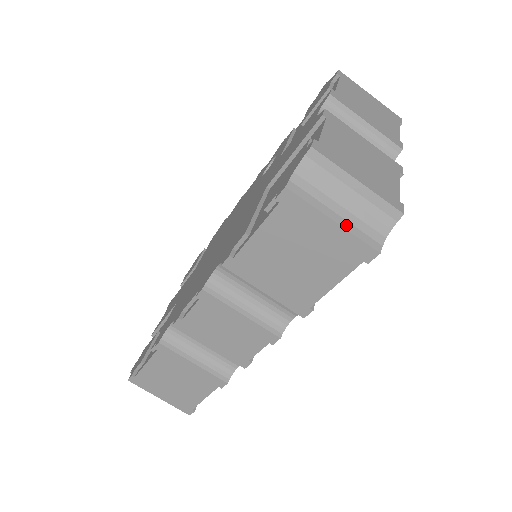
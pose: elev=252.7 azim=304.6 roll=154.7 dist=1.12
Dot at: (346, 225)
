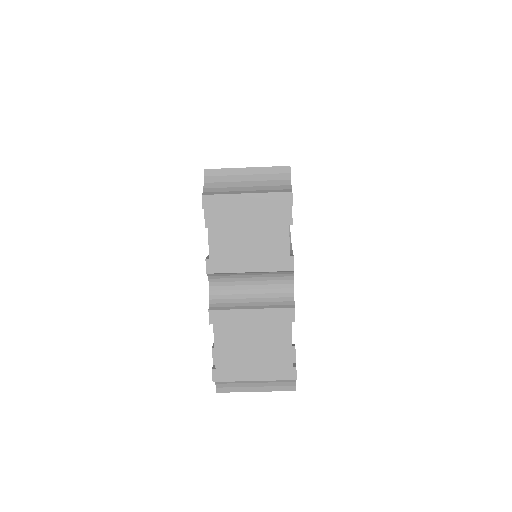
Dot at: (265, 389)
